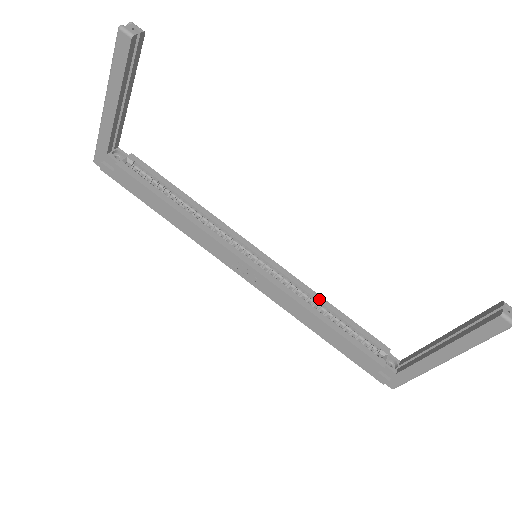
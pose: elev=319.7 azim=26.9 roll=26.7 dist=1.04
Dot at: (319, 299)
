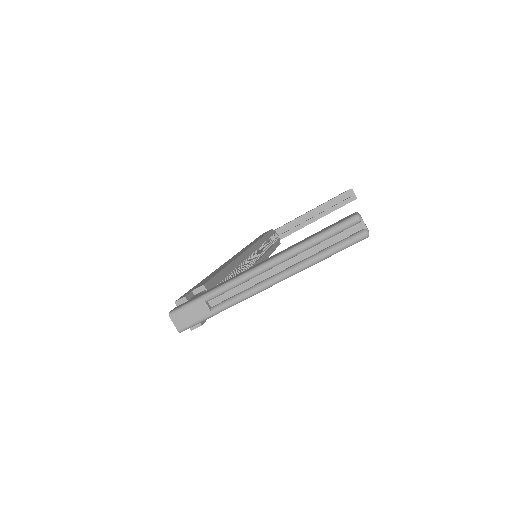
Dot at: (263, 241)
